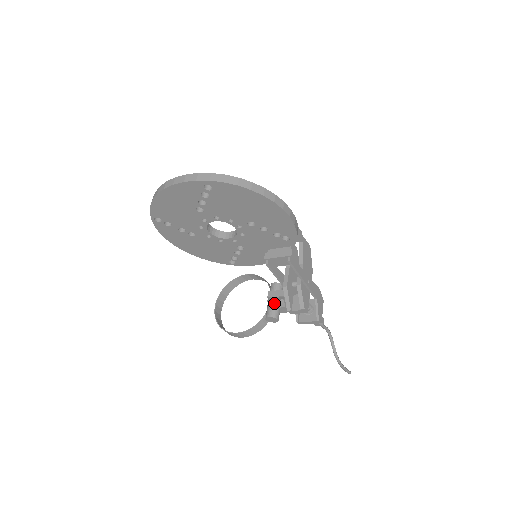
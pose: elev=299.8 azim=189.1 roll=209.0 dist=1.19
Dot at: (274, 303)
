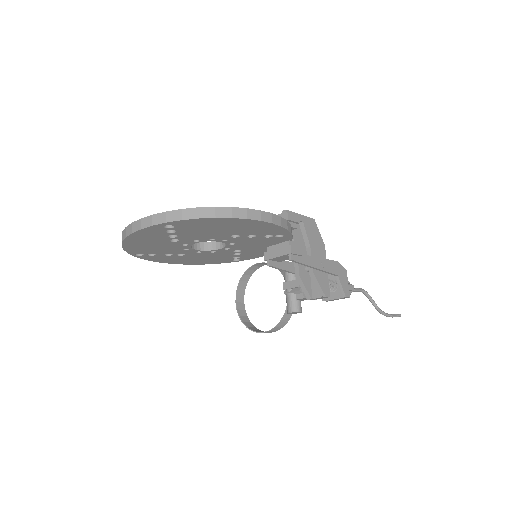
Dot at: (292, 295)
